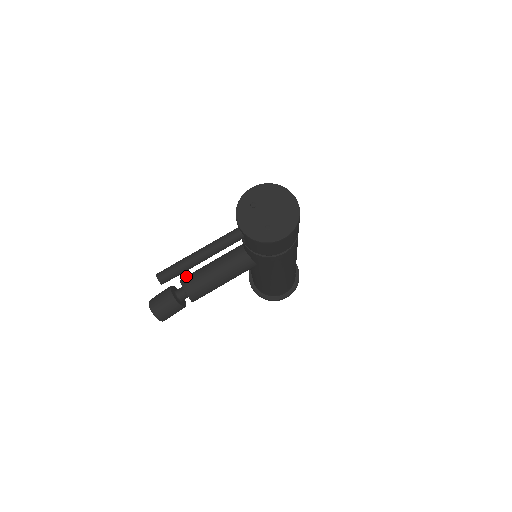
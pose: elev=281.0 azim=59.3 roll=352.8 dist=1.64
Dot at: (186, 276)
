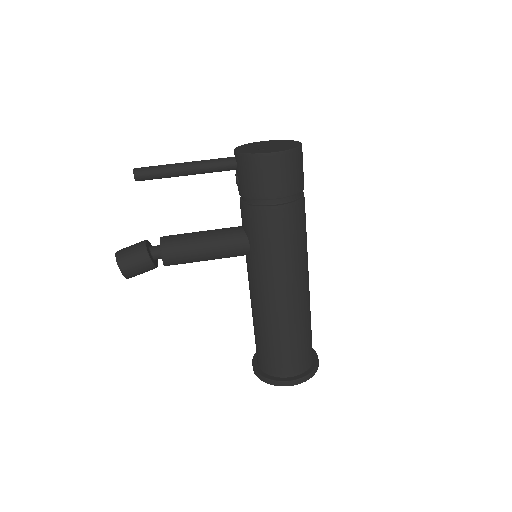
Dot at: occluded
